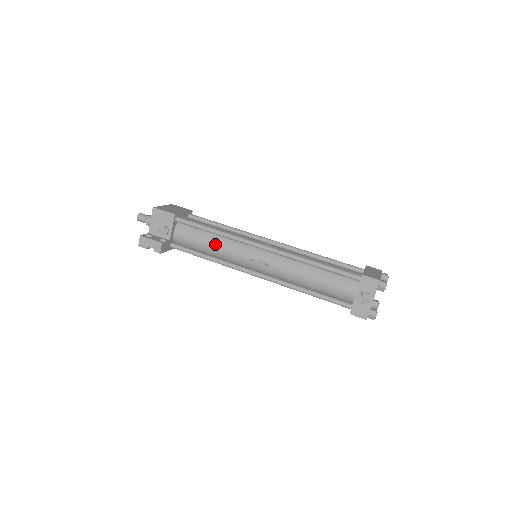
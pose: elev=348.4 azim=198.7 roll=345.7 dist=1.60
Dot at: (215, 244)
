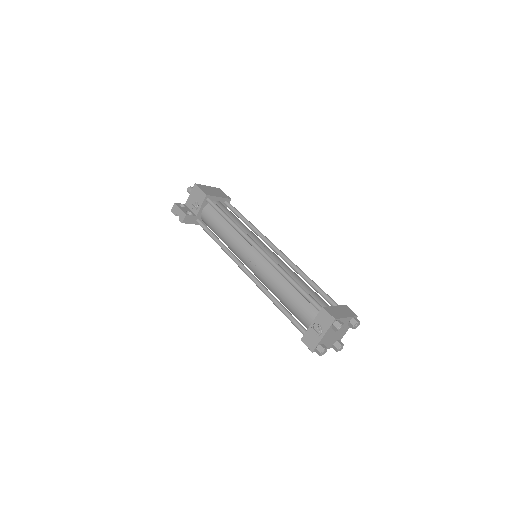
Dot at: (226, 232)
